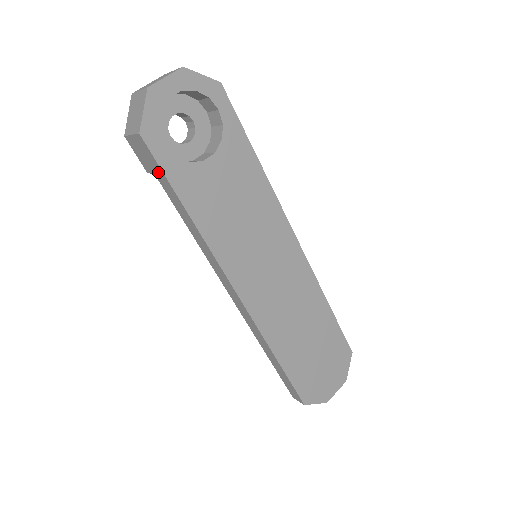
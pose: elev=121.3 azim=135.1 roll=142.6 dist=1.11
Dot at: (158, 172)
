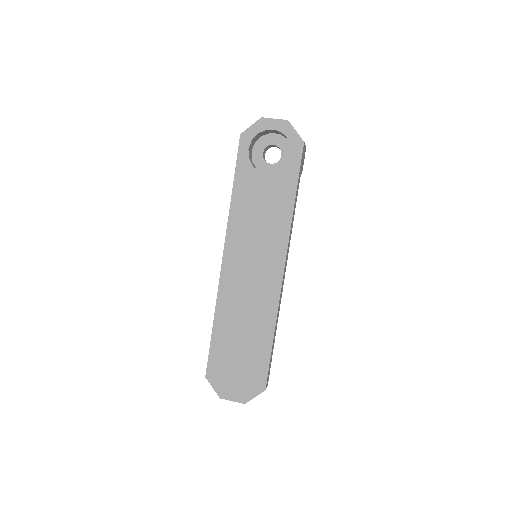
Dot at: occluded
